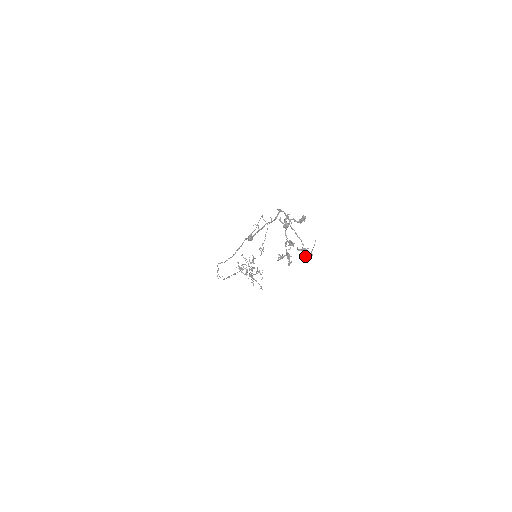
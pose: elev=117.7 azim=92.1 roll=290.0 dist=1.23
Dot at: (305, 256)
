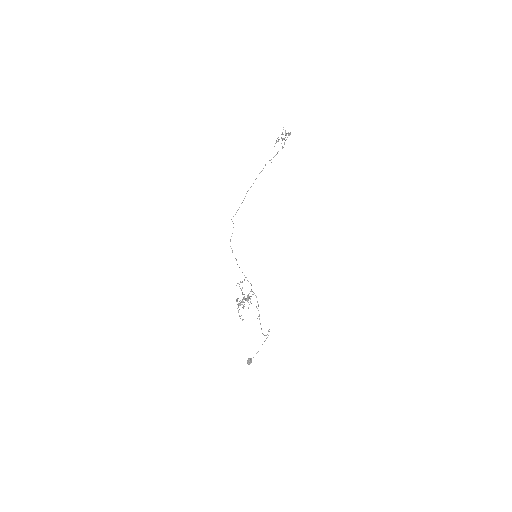
Dot at: (285, 134)
